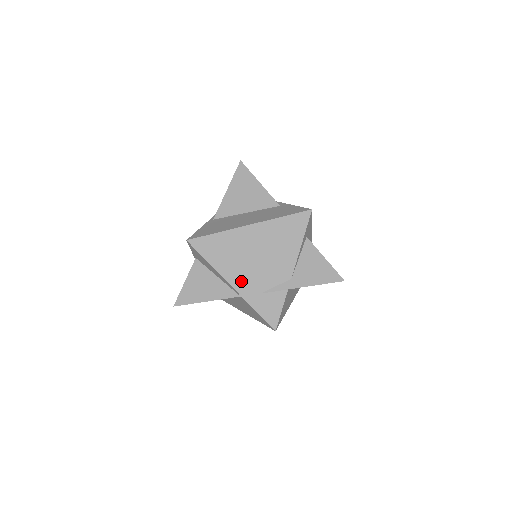
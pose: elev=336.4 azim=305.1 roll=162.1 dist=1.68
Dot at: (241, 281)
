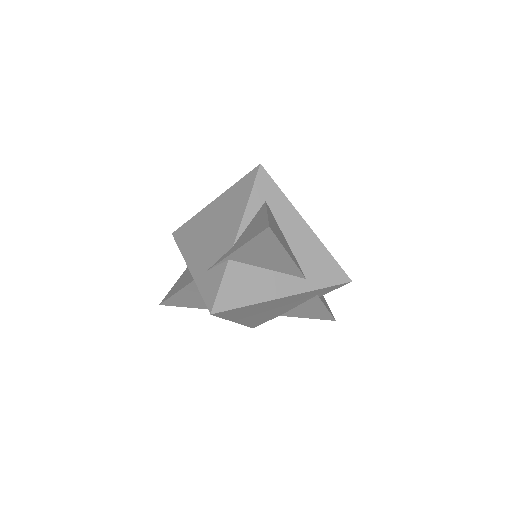
Dot at: (196, 261)
